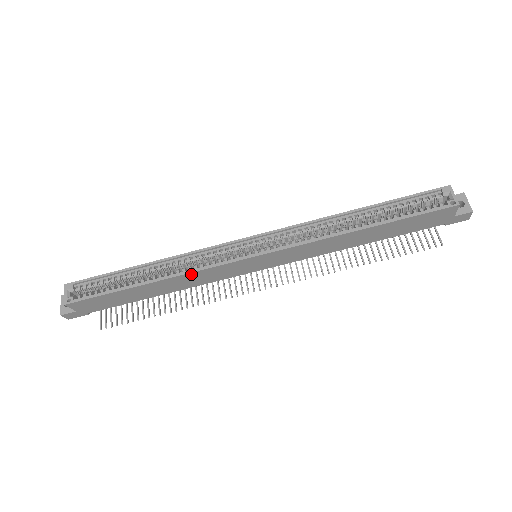
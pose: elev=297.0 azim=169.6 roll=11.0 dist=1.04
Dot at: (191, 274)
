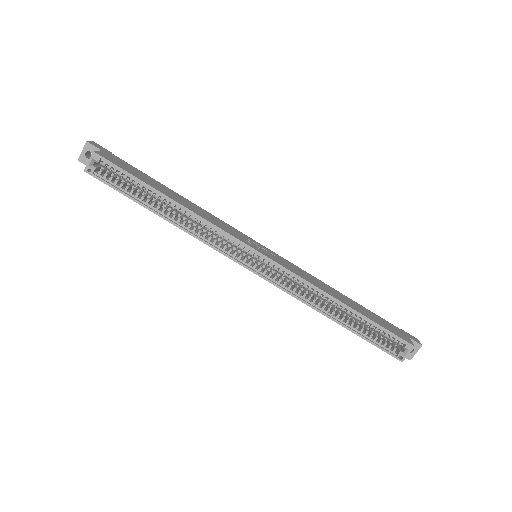
Dot at: (197, 237)
